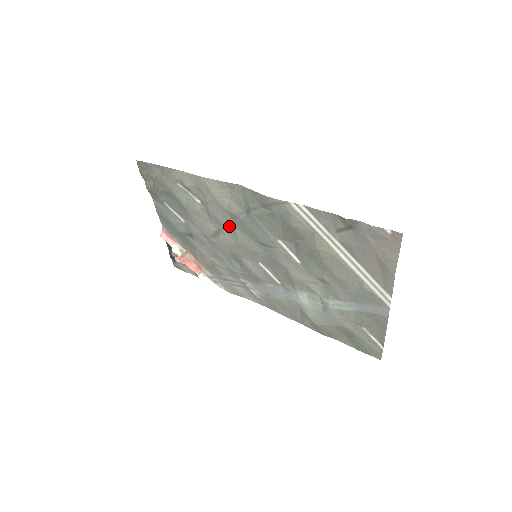
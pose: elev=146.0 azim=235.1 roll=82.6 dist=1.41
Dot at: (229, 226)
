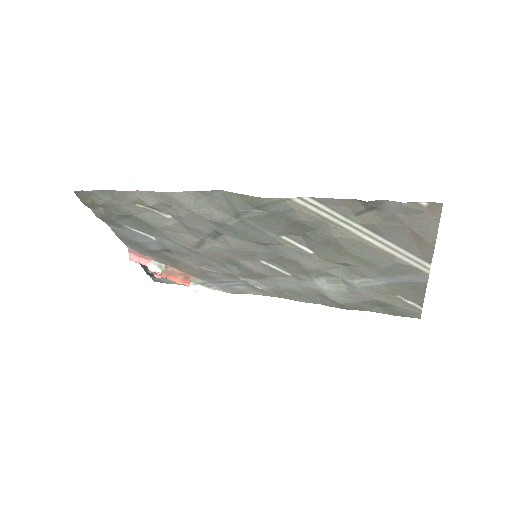
Dot at: (215, 233)
